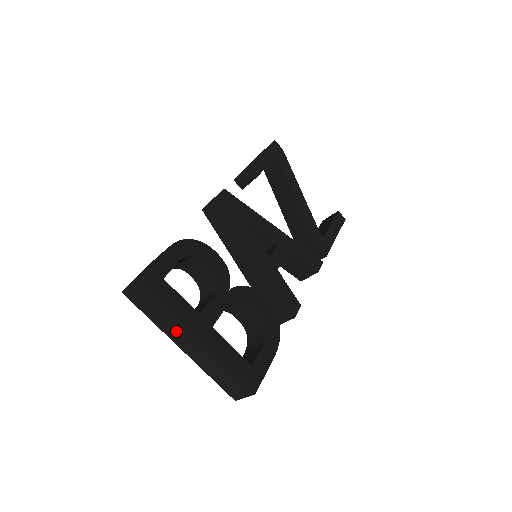
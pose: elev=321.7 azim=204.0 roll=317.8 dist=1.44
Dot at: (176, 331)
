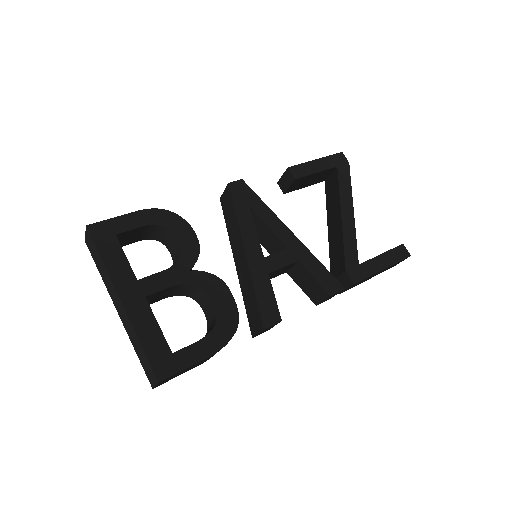
Dot at: (111, 290)
